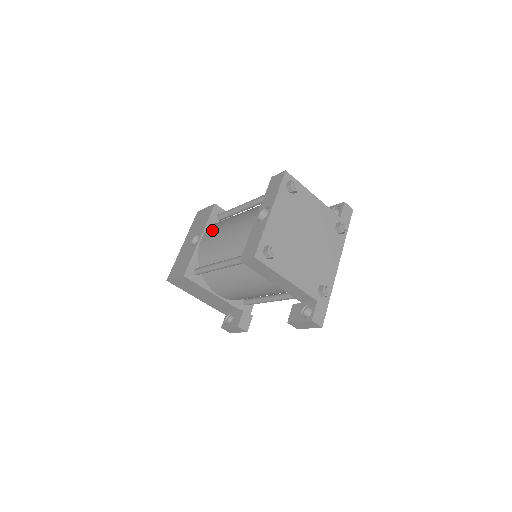
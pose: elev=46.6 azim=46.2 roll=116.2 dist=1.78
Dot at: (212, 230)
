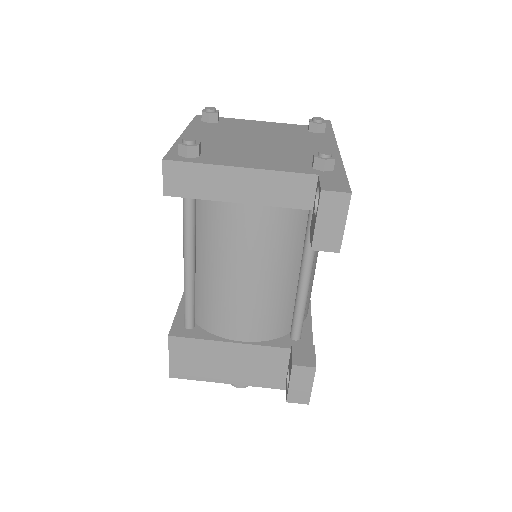
Dot at: occluded
